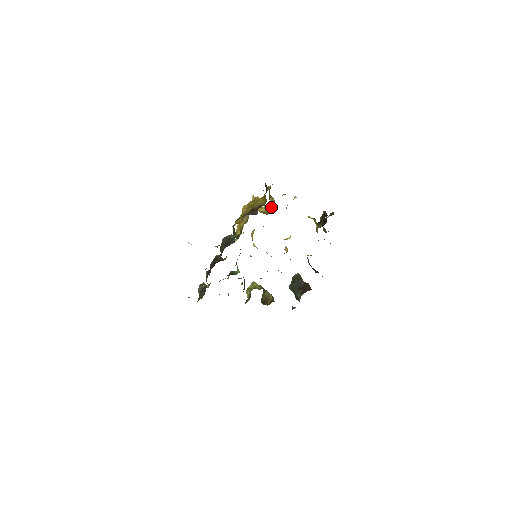
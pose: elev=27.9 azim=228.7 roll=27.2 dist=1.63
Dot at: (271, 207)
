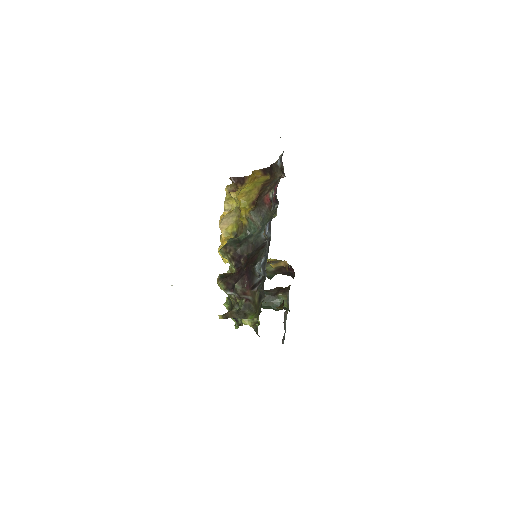
Dot at: occluded
